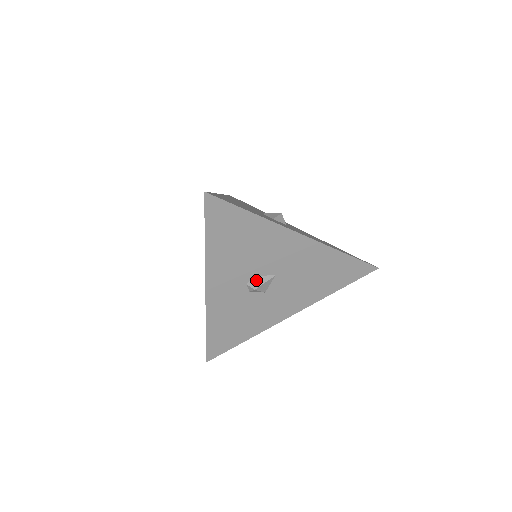
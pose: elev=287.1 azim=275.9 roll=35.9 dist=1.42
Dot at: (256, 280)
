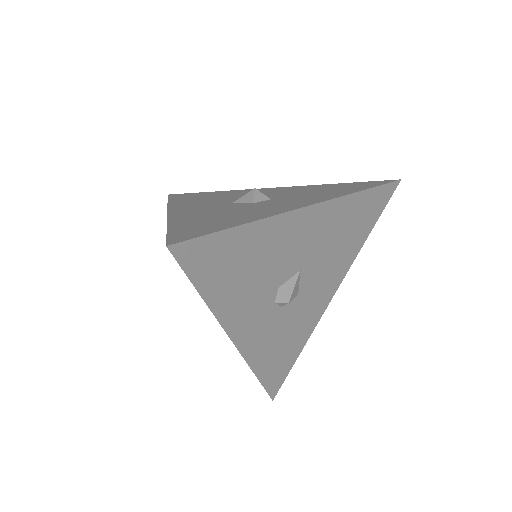
Dot at: (283, 291)
